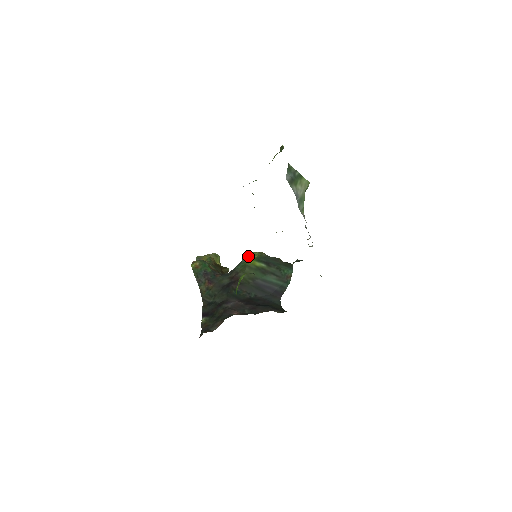
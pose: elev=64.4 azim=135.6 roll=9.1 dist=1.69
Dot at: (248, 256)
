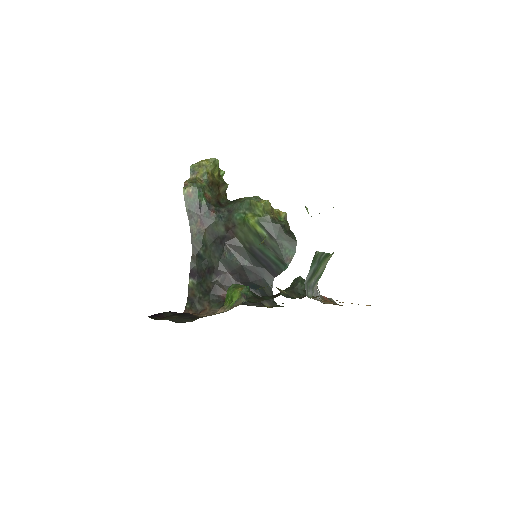
Dot at: (251, 206)
